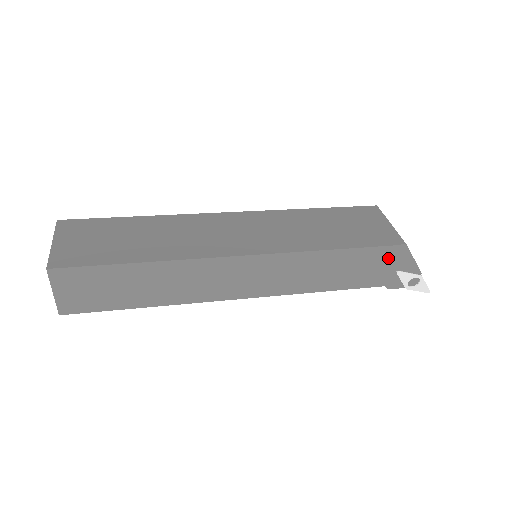
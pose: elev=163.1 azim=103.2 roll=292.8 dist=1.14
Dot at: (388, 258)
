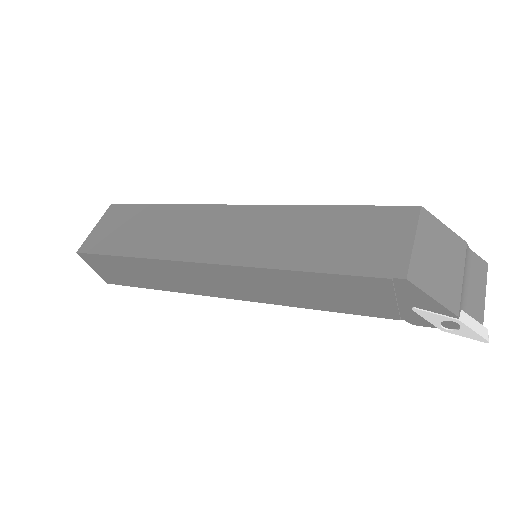
Dot at: (387, 291)
